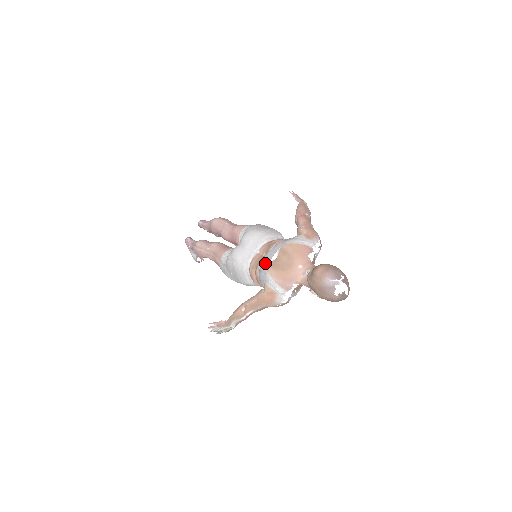
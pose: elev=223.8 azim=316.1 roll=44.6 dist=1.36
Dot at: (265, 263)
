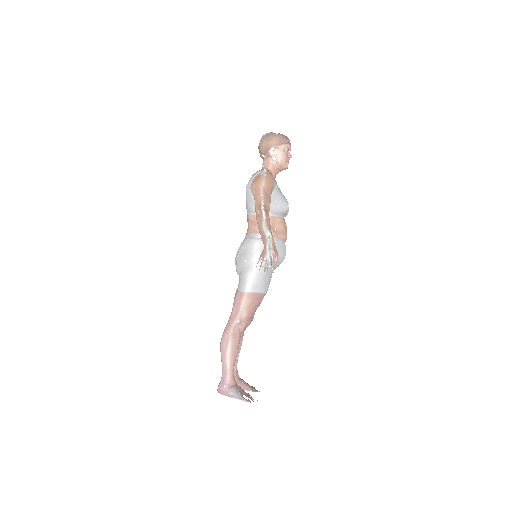
Dot at: (246, 204)
